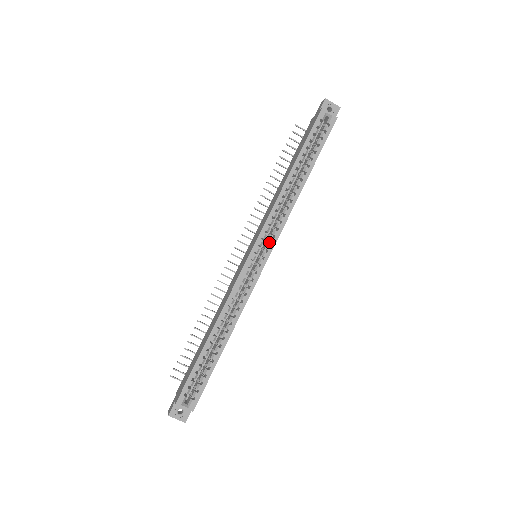
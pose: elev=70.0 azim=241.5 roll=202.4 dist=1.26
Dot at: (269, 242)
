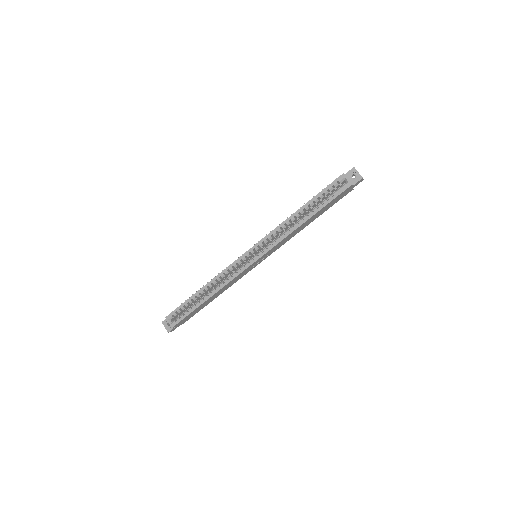
Dot at: (265, 250)
